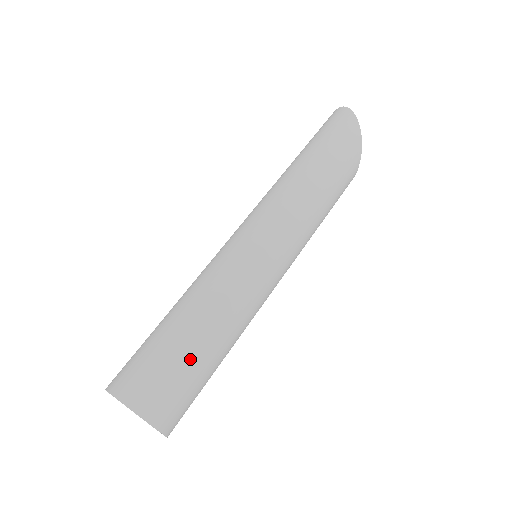
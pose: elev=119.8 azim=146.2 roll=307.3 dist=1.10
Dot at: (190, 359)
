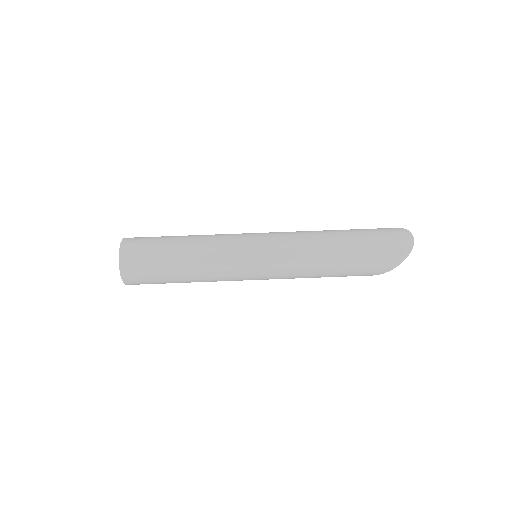
Dot at: (165, 279)
